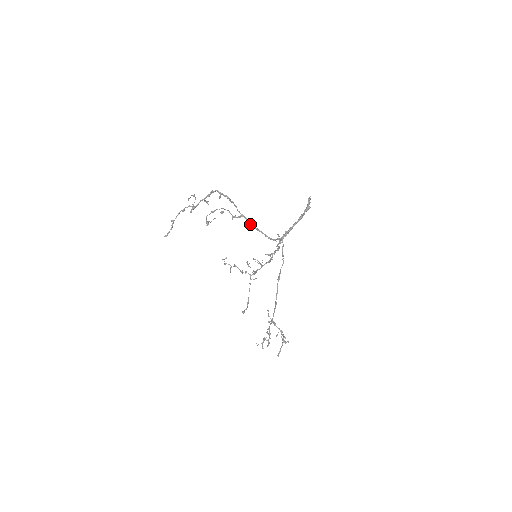
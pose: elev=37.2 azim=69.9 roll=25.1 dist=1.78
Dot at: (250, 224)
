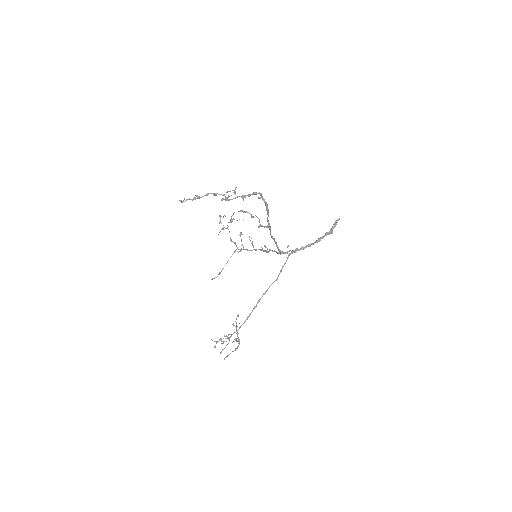
Dot at: (270, 232)
